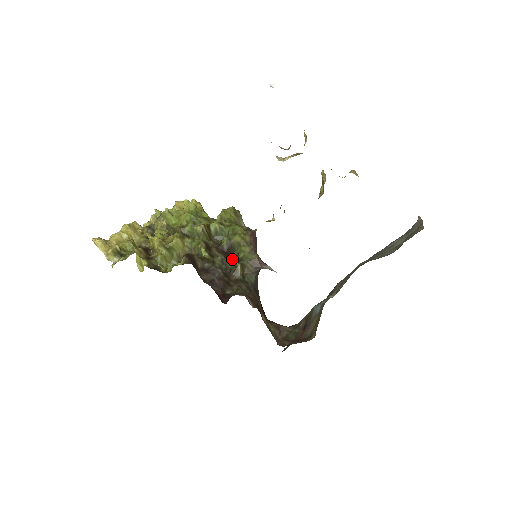
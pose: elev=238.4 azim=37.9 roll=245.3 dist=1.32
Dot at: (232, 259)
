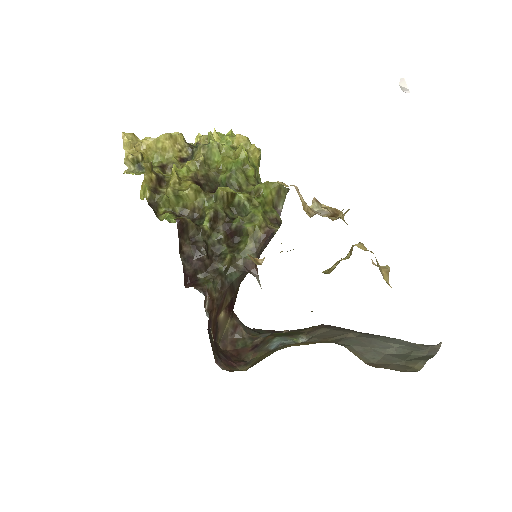
Dot at: (233, 242)
